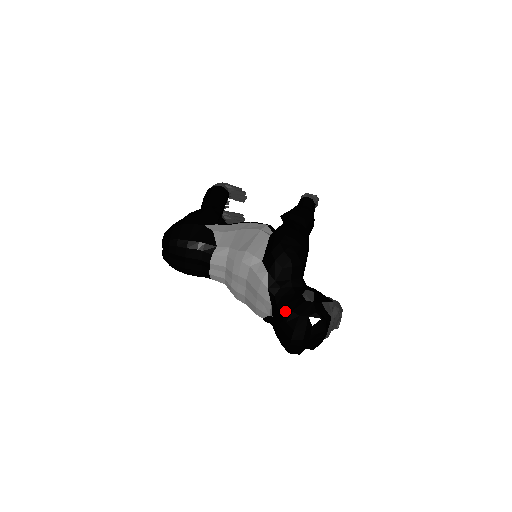
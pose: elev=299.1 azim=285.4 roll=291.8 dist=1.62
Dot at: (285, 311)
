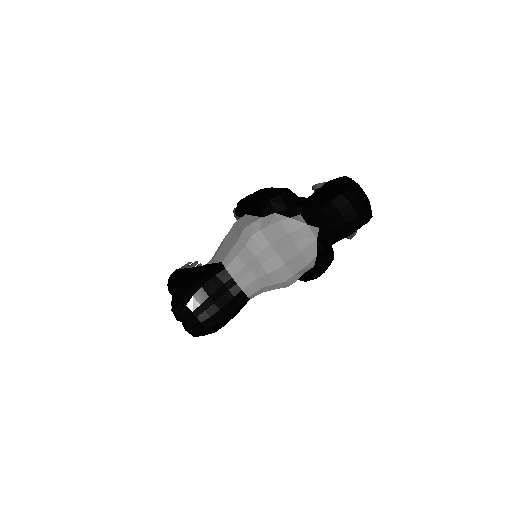
Dot at: (319, 203)
